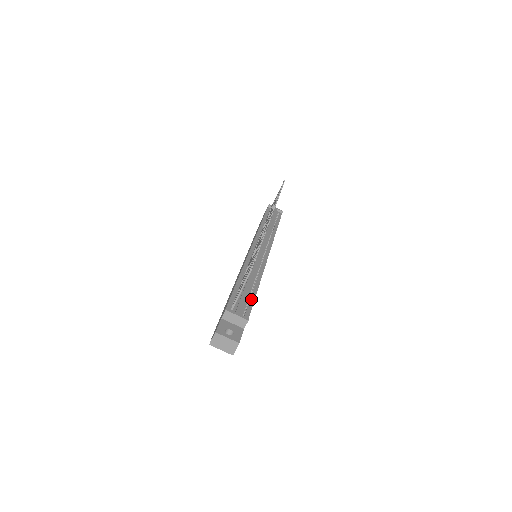
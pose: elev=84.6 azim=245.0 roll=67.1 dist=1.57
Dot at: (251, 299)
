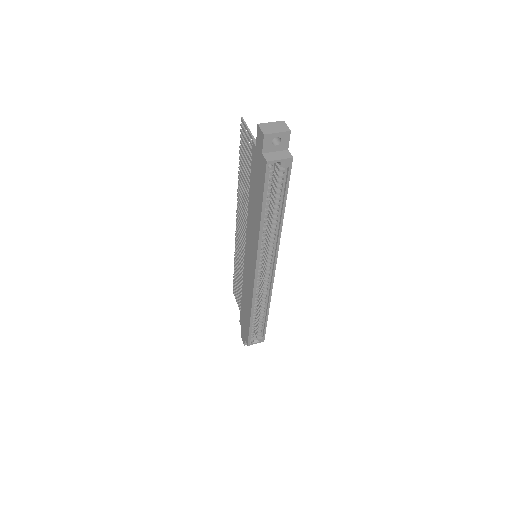
Dot at: occluded
